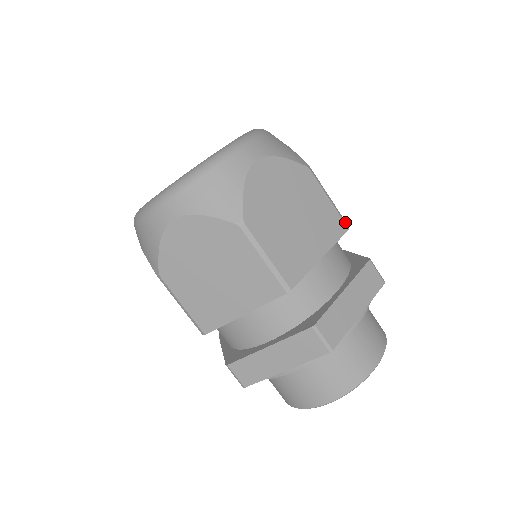
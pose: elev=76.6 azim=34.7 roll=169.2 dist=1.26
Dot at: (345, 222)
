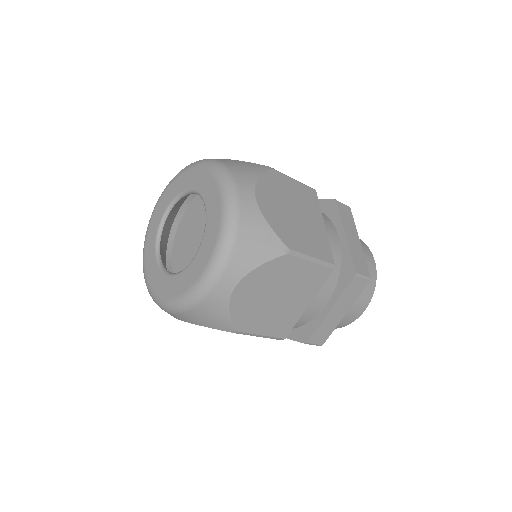
Dot at: (330, 265)
